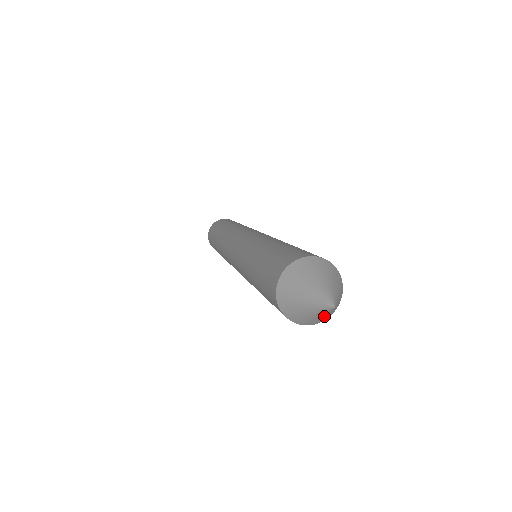
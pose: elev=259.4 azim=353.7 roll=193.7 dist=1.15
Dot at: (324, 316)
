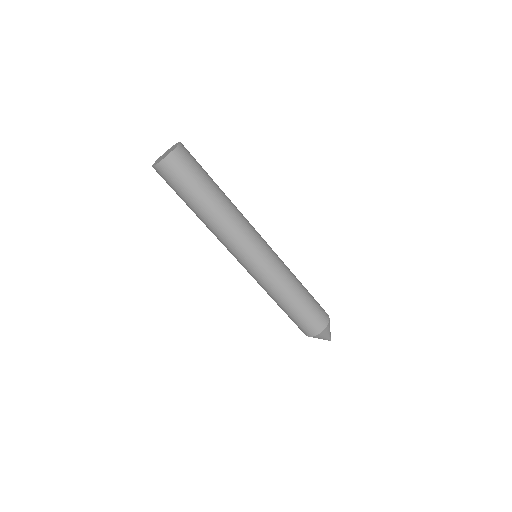
Dot at: occluded
